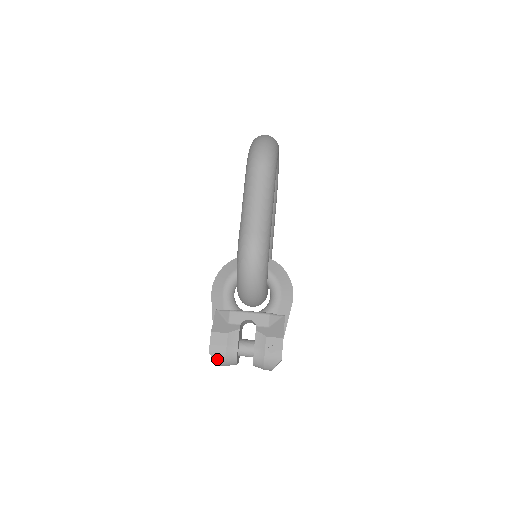
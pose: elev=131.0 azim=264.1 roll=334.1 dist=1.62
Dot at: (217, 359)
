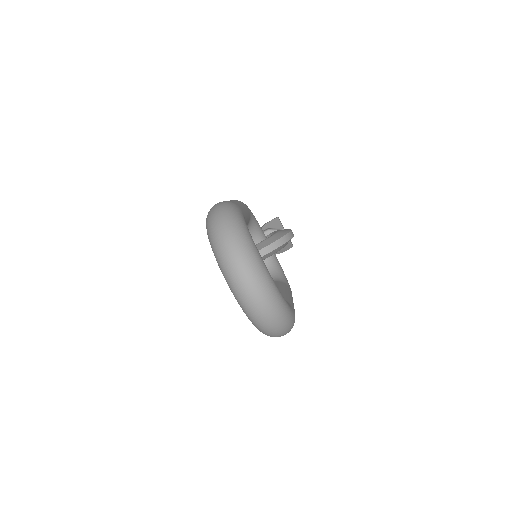
Dot at: occluded
